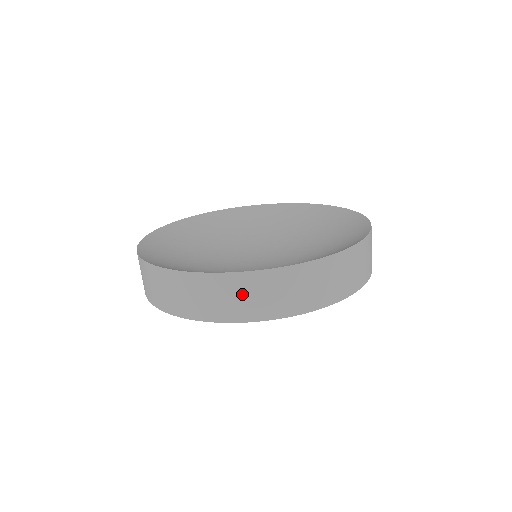
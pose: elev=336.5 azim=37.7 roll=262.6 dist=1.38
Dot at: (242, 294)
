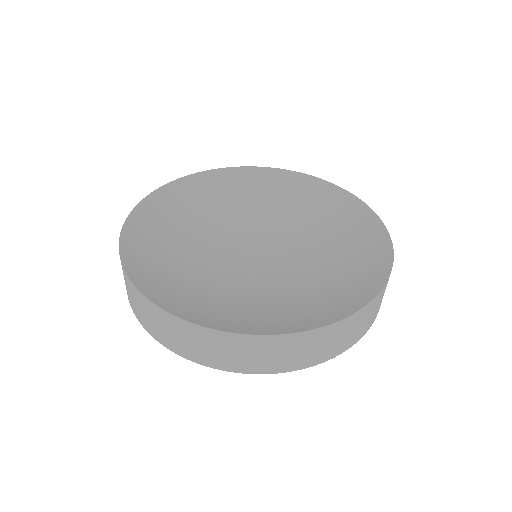
Dot at: (127, 285)
